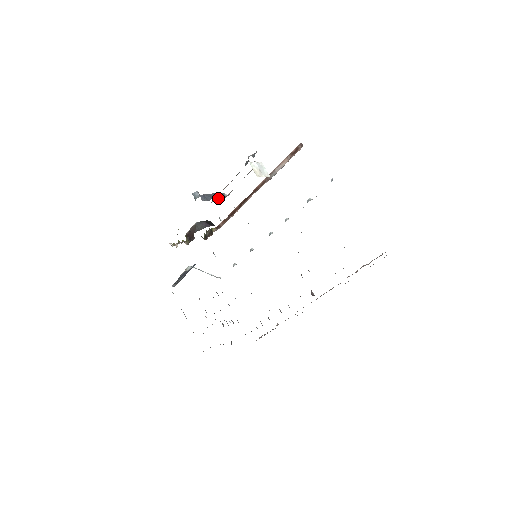
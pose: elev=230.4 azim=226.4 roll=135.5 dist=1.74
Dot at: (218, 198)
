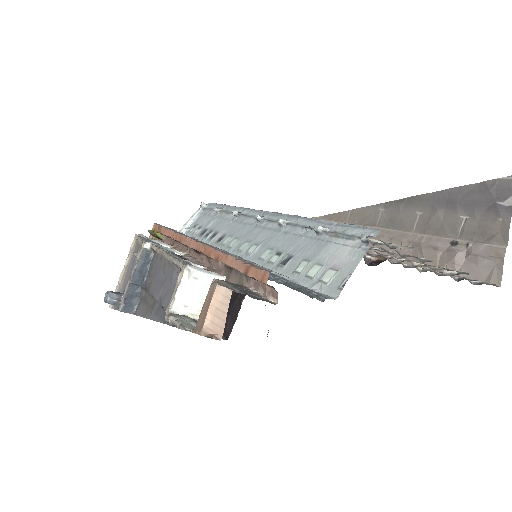
Dot at: (146, 275)
